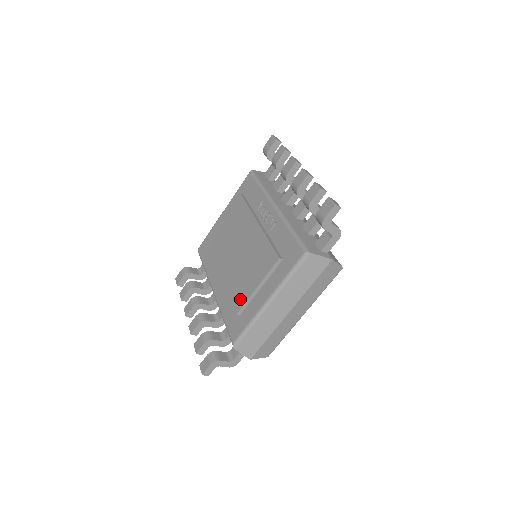
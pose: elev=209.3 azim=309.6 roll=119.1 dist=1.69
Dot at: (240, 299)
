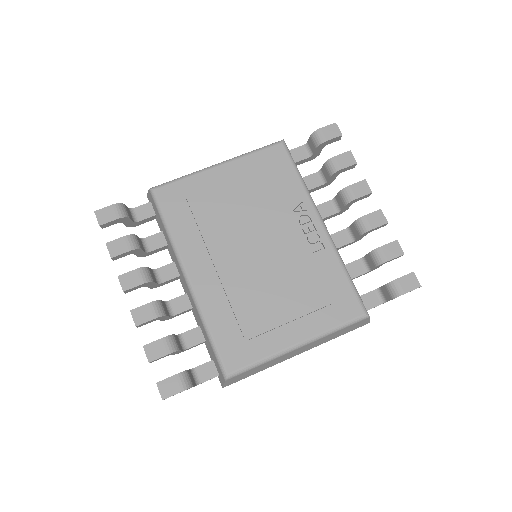
Dot at: (255, 323)
